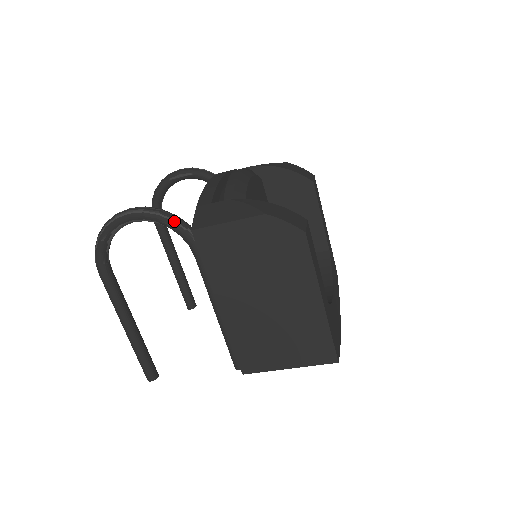
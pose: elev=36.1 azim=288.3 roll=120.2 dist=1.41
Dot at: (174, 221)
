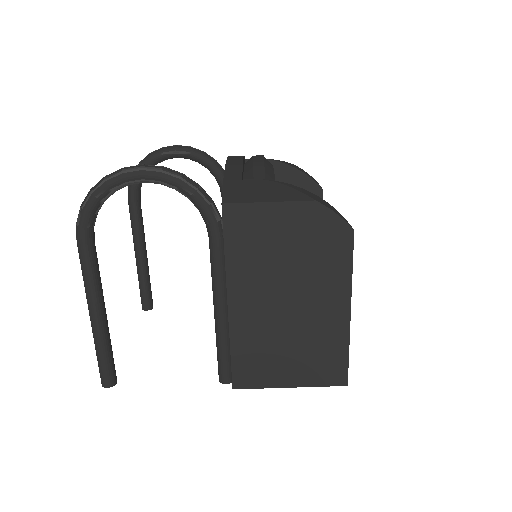
Dot at: (197, 190)
